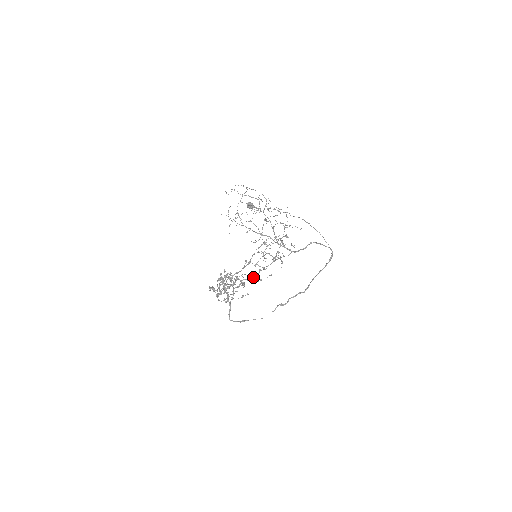
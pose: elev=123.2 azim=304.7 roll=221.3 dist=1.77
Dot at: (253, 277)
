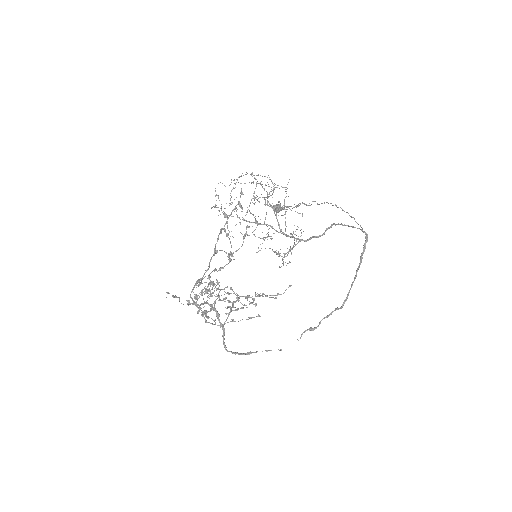
Dot at: (218, 270)
